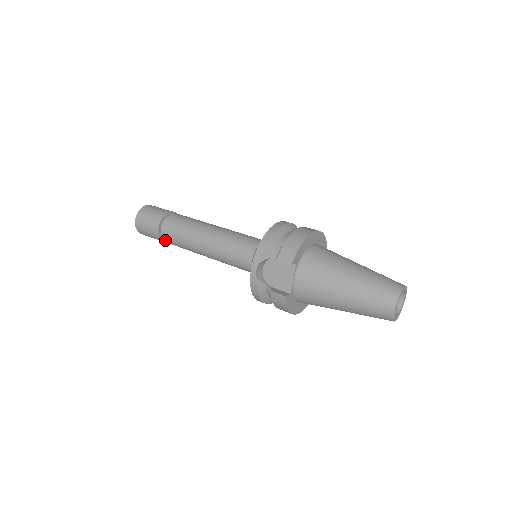
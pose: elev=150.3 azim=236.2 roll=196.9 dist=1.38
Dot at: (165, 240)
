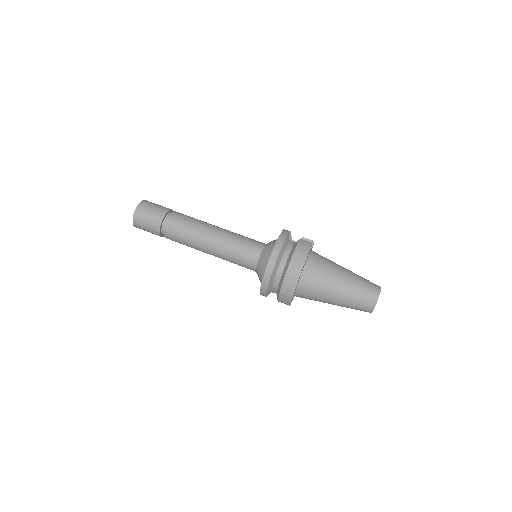
Dot at: occluded
